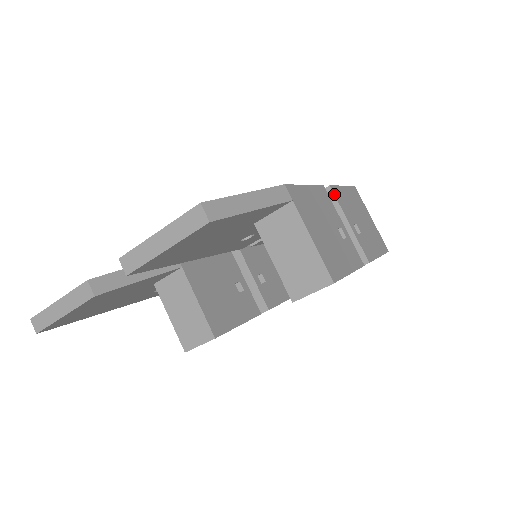
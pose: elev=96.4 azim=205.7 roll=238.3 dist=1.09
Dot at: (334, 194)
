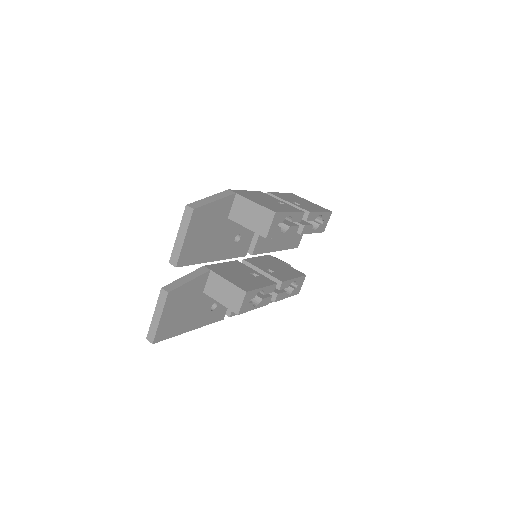
Dot at: (271, 194)
